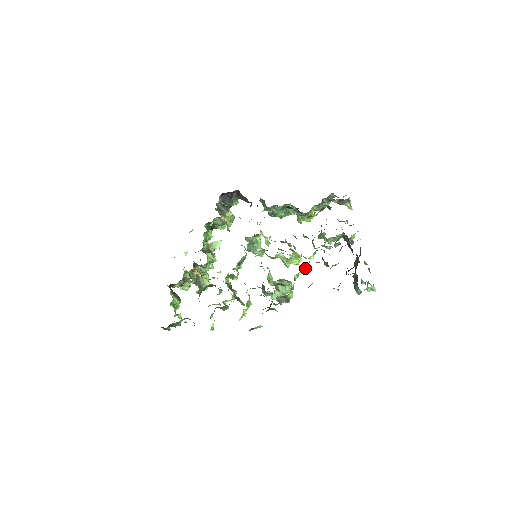
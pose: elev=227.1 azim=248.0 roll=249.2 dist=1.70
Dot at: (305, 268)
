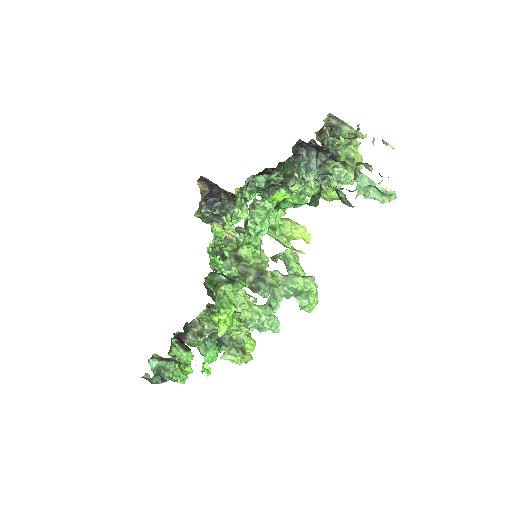
Dot at: (263, 209)
